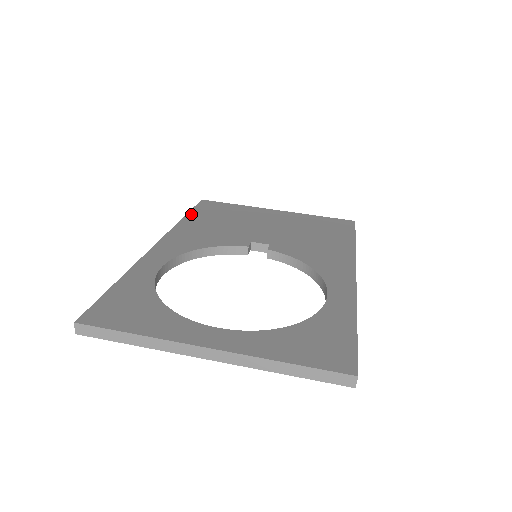
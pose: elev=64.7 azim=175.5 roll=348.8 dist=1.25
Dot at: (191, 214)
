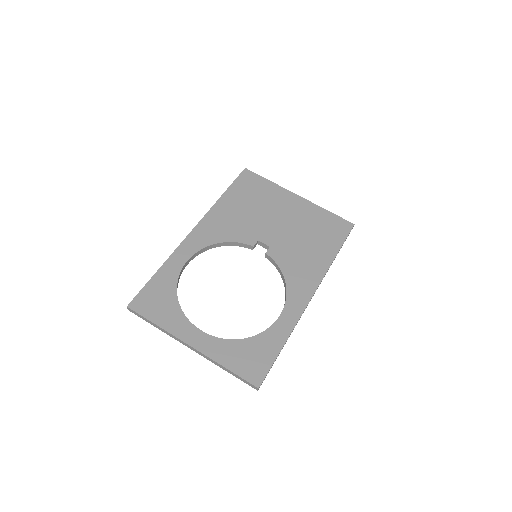
Dot at: (229, 191)
